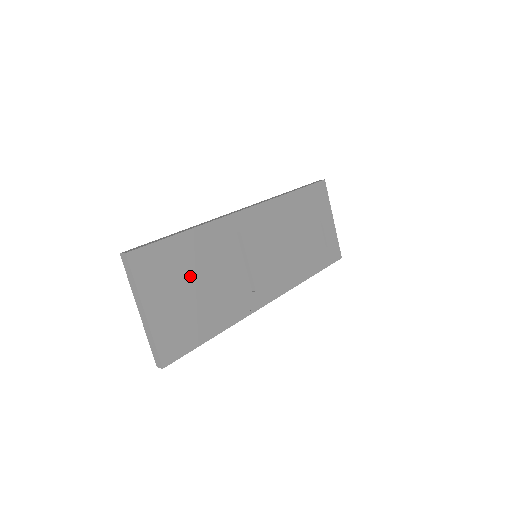
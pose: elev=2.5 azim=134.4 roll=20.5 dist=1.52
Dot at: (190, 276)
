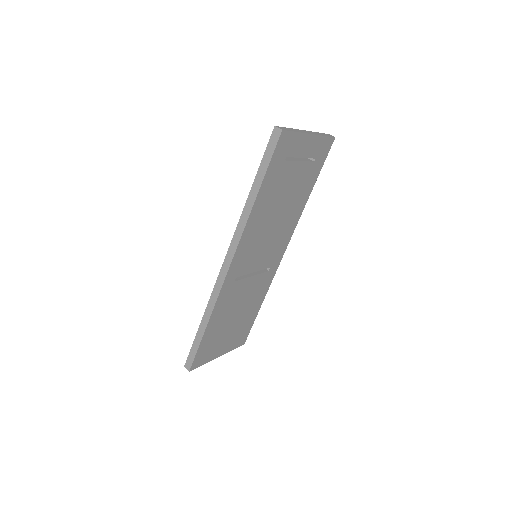
Dot at: (226, 326)
